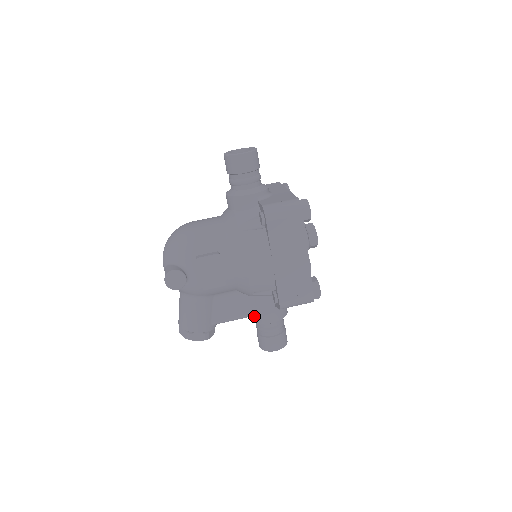
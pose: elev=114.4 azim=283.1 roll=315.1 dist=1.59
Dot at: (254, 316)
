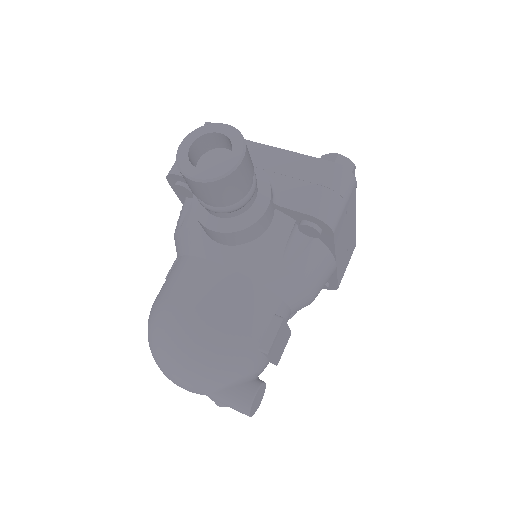
Dot at: occluded
